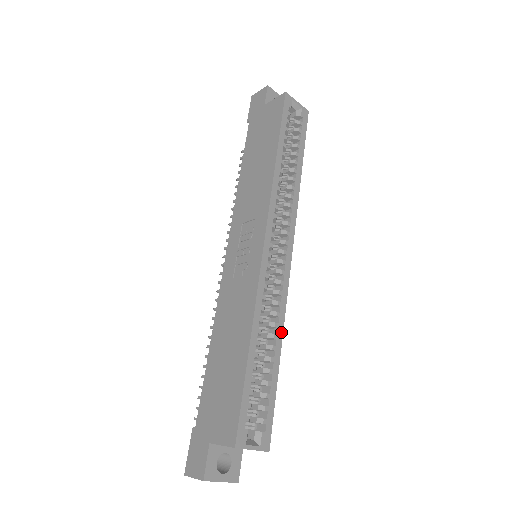
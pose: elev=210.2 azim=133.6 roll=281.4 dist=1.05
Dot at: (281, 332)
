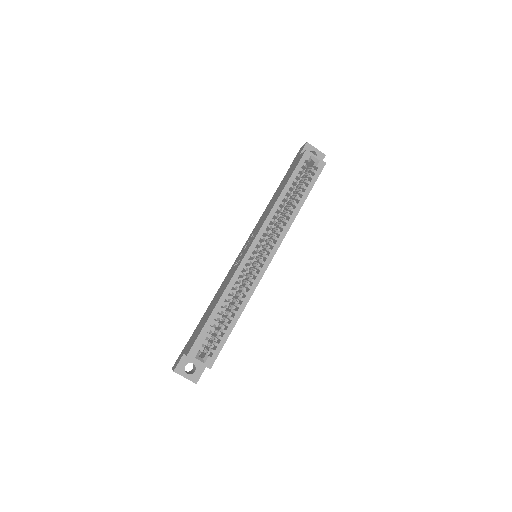
Dot at: (245, 305)
